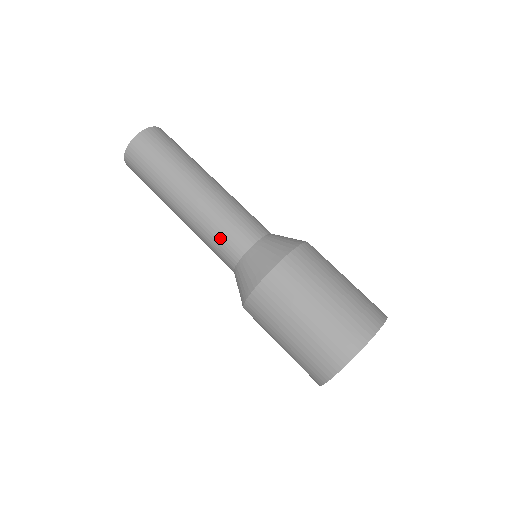
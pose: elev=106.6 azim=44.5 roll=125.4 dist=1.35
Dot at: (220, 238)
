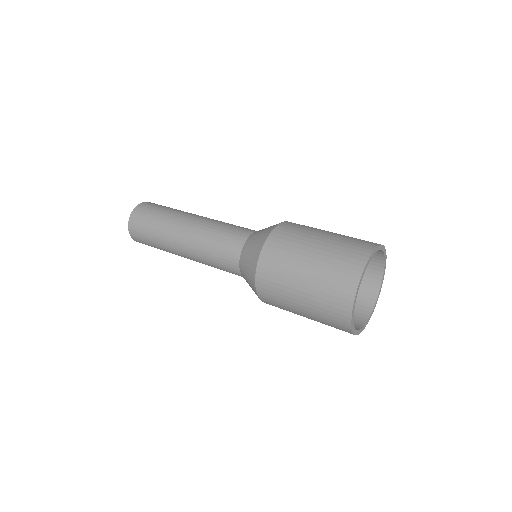
Dot at: (229, 229)
